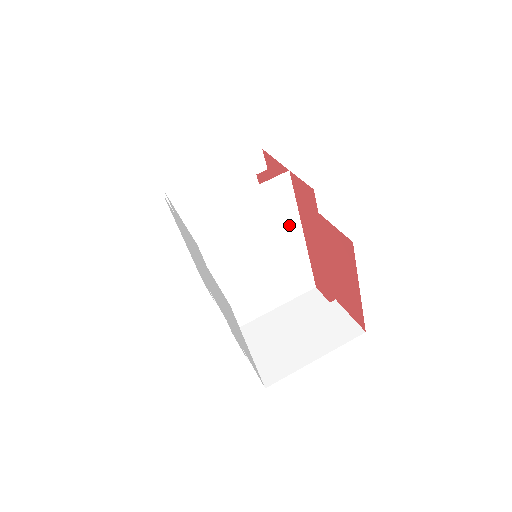
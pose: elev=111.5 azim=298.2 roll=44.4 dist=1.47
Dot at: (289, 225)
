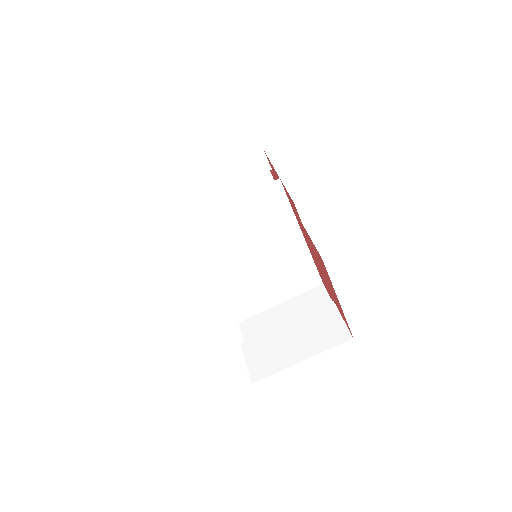
Dot at: (286, 228)
